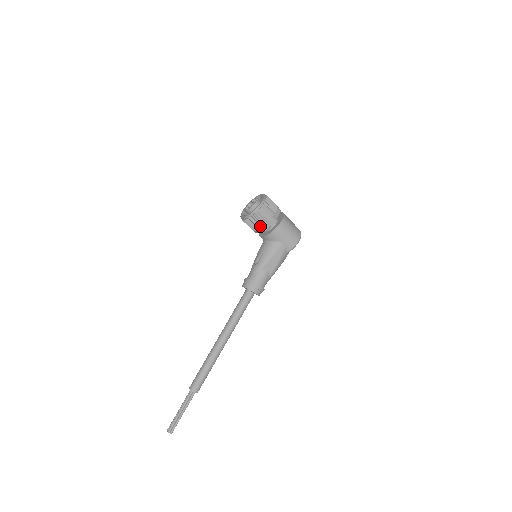
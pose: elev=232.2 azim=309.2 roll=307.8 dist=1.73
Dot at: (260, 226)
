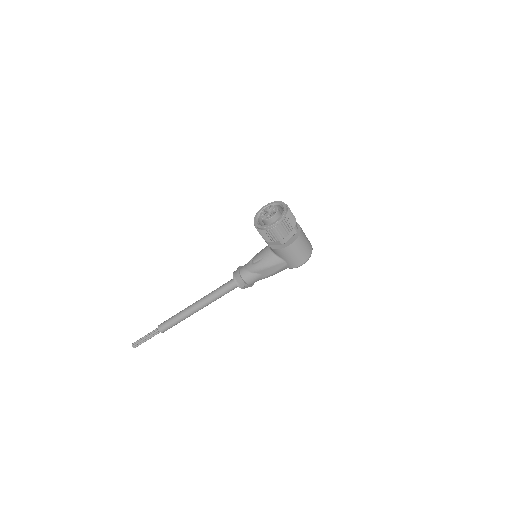
Dot at: (267, 240)
